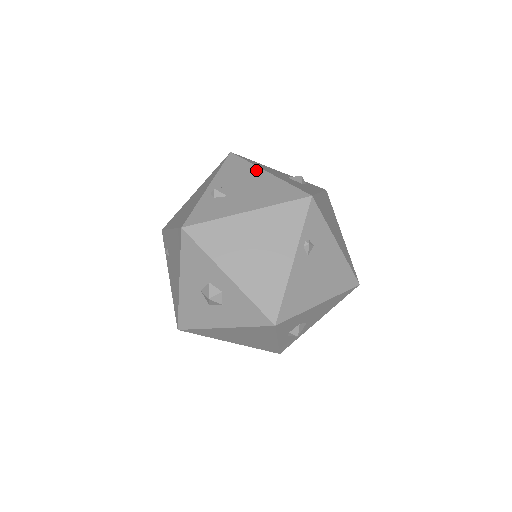
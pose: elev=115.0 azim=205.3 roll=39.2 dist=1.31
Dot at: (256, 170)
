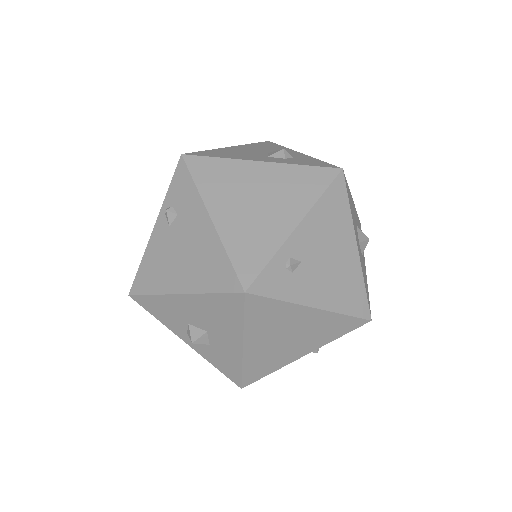
Dot at: occluded
